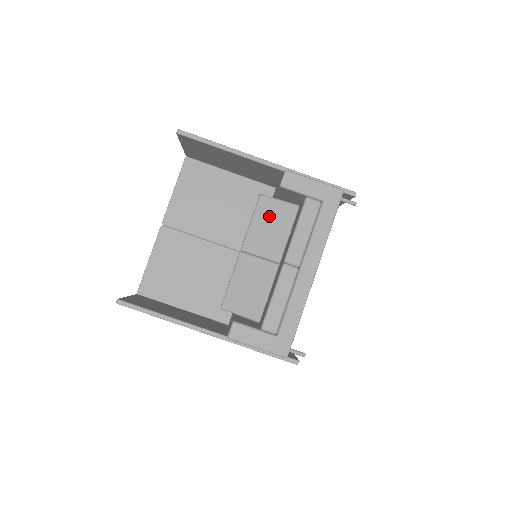
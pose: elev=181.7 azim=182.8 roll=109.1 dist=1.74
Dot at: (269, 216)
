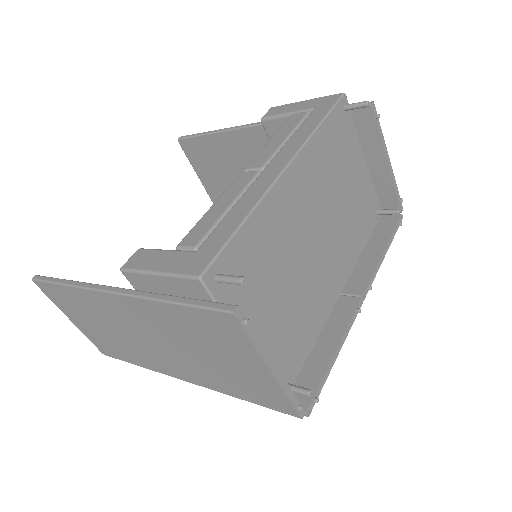
Dot at: occluded
